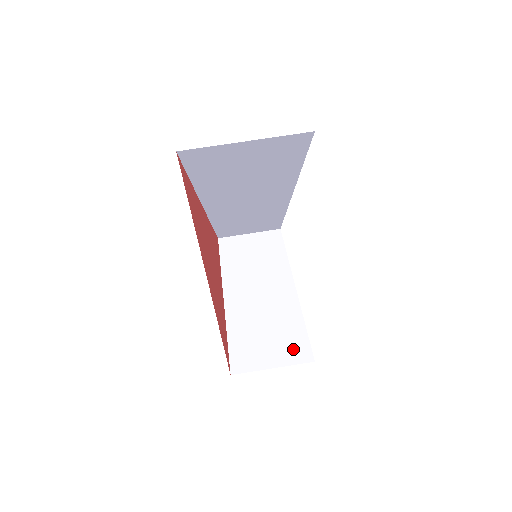
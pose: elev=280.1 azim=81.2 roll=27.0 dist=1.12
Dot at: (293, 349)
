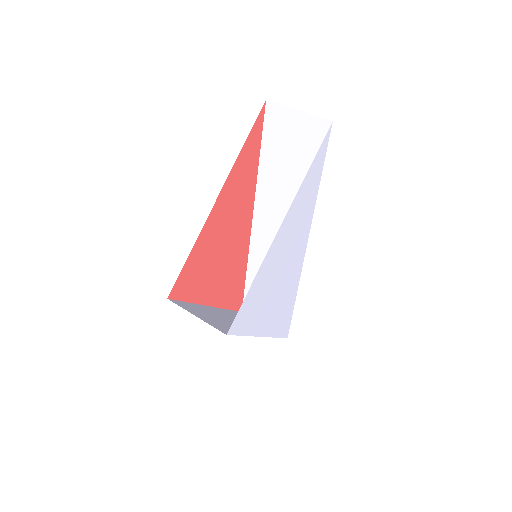
Dot at: (220, 327)
